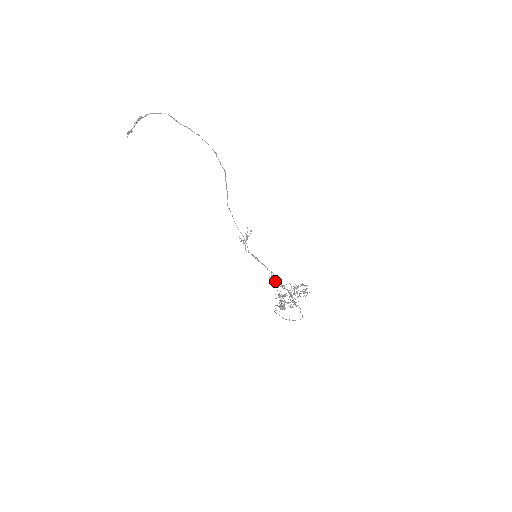
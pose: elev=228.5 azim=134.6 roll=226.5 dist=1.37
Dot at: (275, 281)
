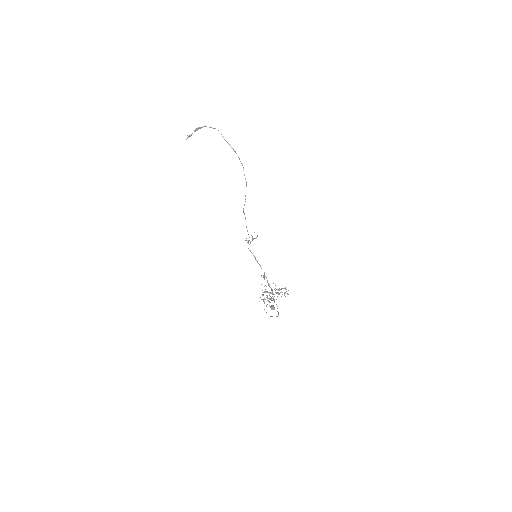
Dot at: (264, 279)
